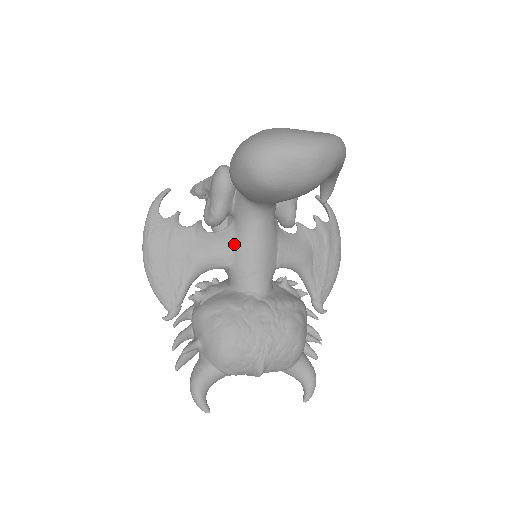
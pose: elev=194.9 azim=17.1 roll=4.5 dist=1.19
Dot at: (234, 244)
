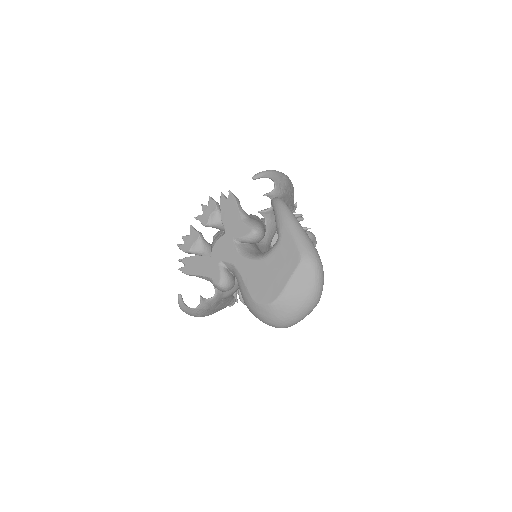
Dot at: occluded
